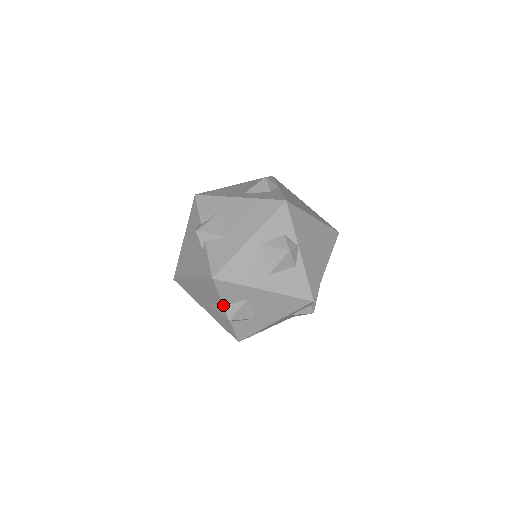
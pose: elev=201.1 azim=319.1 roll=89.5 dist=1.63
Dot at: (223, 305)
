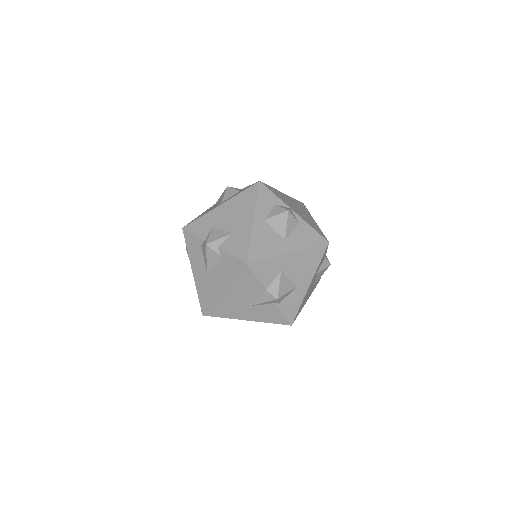
Dot at: (265, 289)
